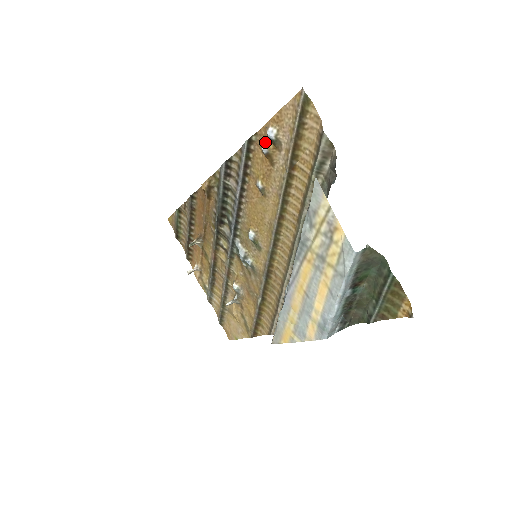
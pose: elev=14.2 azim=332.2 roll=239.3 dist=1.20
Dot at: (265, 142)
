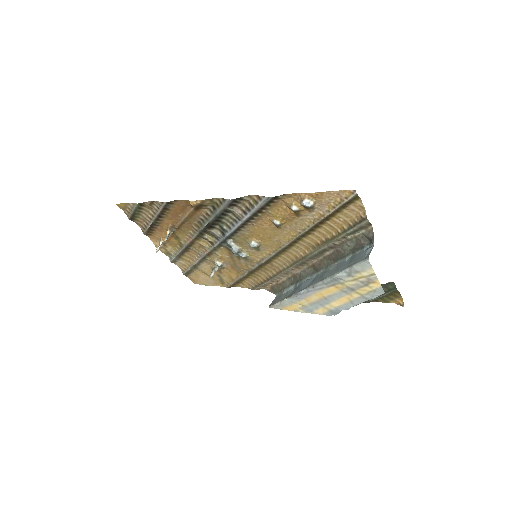
Dot at: (297, 205)
